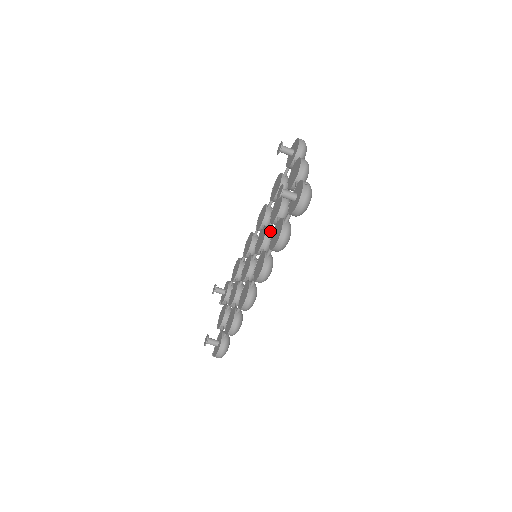
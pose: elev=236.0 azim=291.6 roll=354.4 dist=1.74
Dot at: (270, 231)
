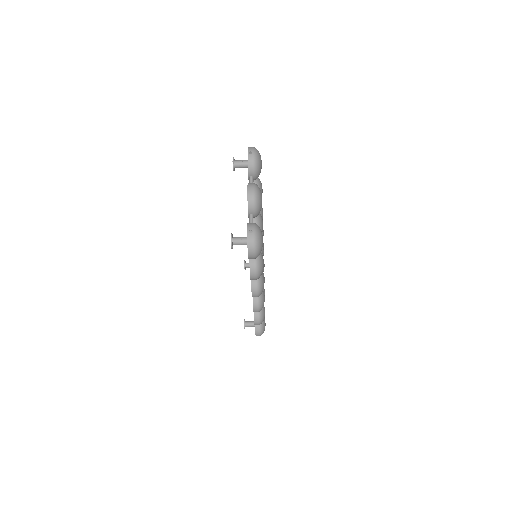
Dot at: occluded
